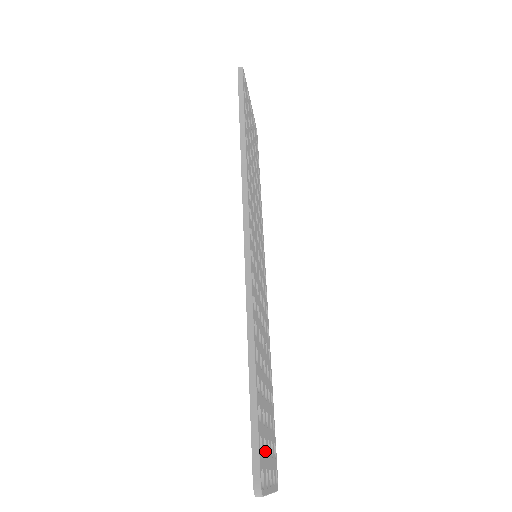
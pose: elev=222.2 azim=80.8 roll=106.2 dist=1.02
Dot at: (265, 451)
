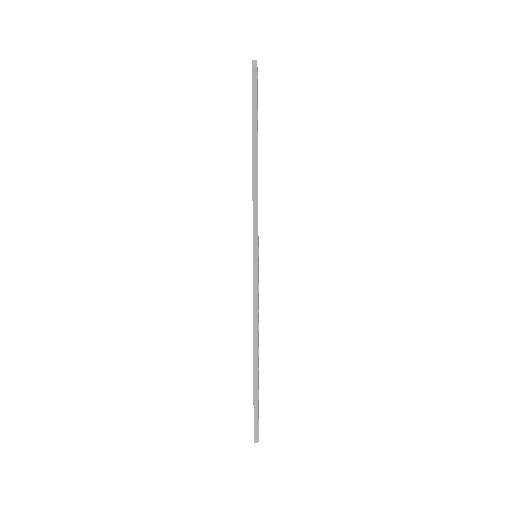
Dot at: occluded
